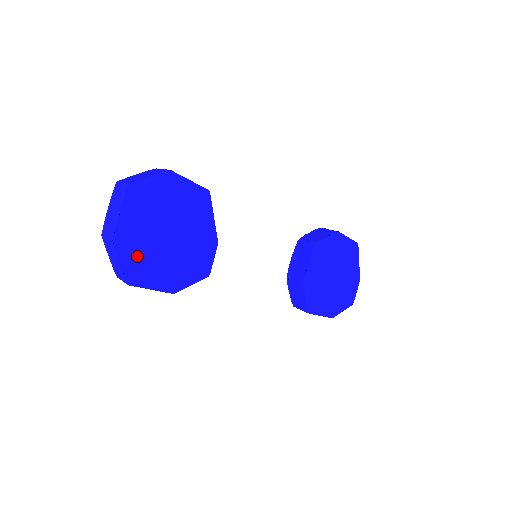
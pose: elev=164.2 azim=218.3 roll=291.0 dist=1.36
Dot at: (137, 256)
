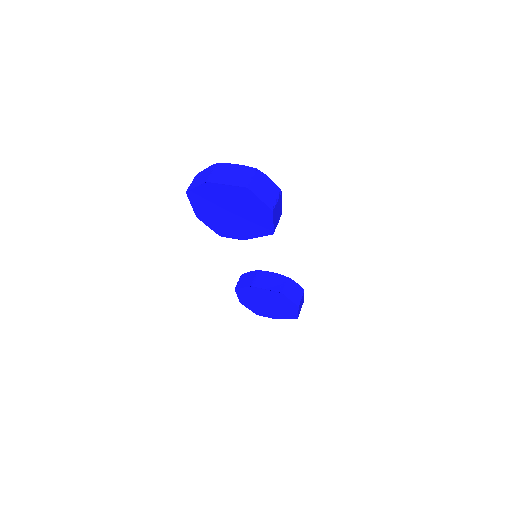
Dot at: (206, 196)
